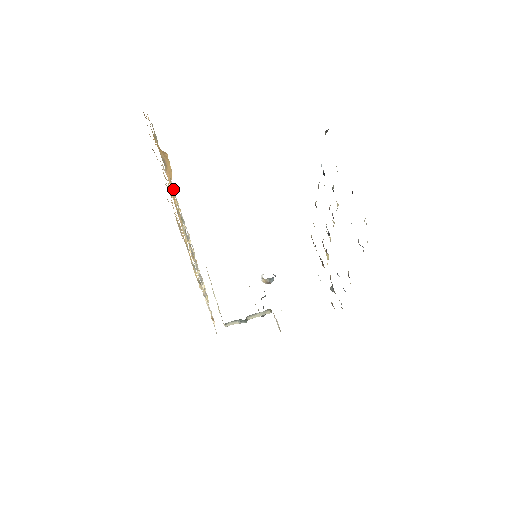
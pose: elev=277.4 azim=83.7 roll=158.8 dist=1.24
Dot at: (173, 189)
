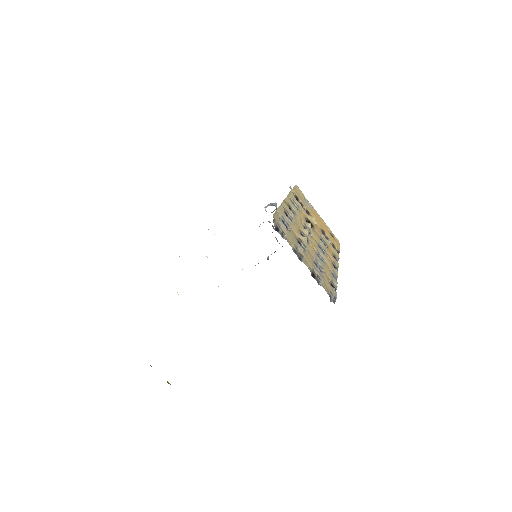
Dot at: occluded
